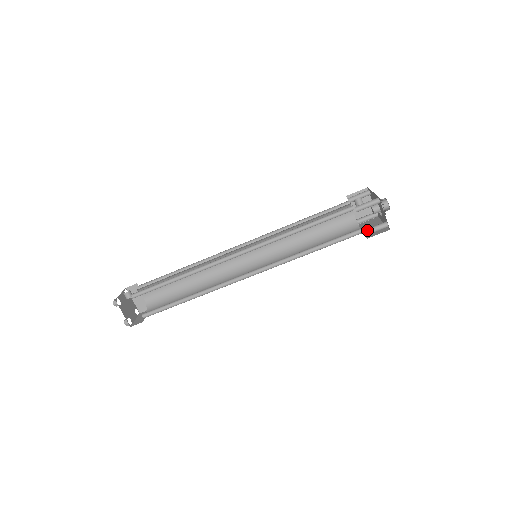
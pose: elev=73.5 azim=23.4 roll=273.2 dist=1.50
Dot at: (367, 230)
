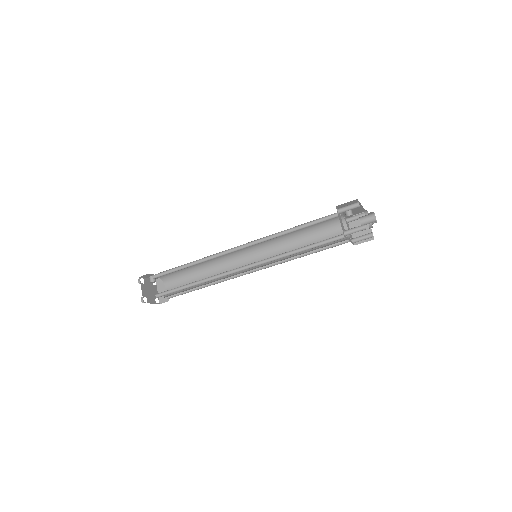
Dot at: (346, 230)
